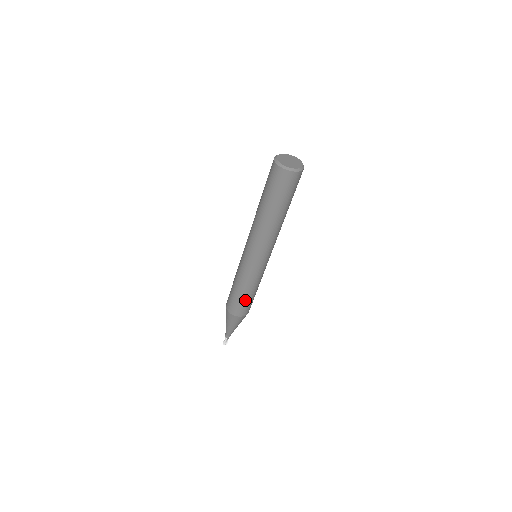
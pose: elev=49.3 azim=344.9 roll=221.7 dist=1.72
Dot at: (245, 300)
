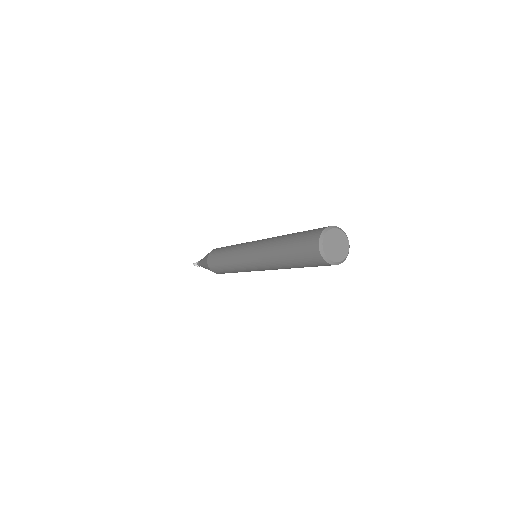
Dot at: occluded
